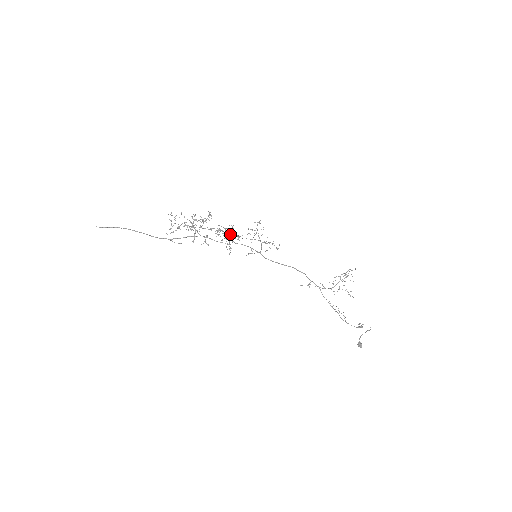
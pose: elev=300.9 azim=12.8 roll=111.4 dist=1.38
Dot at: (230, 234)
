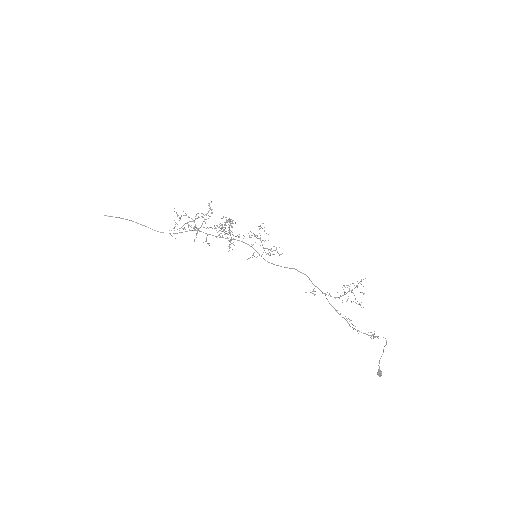
Dot at: (226, 219)
